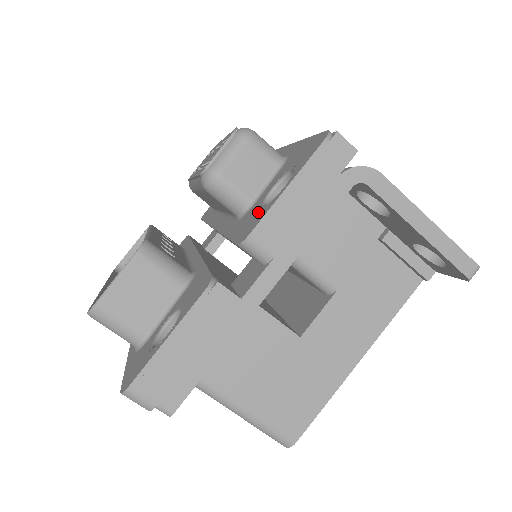
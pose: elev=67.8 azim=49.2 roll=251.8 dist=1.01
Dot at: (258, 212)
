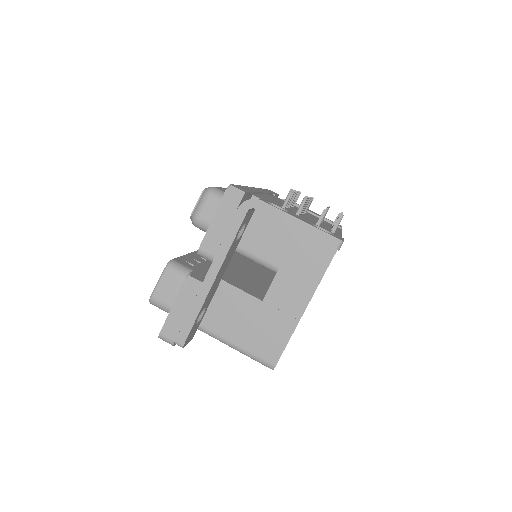
Dot at: occluded
